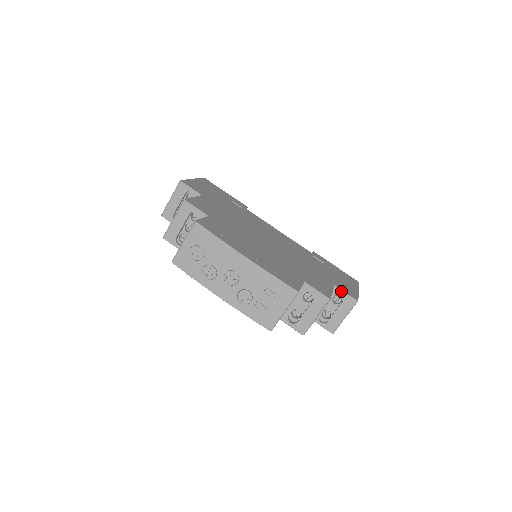
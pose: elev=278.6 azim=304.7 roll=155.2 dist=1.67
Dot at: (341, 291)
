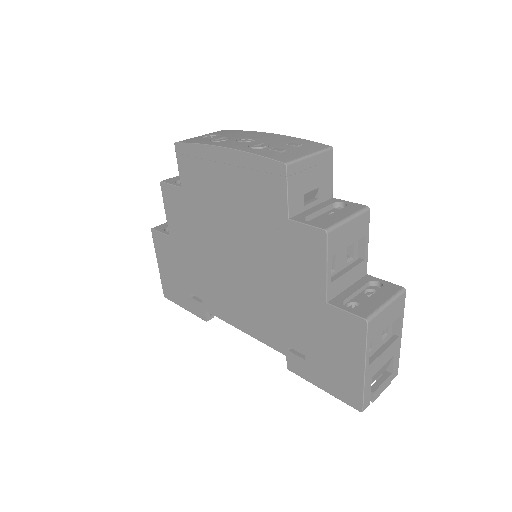
Dot at: (378, 279)
